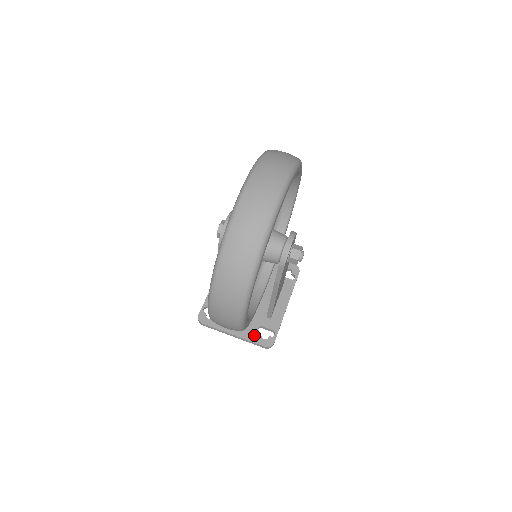
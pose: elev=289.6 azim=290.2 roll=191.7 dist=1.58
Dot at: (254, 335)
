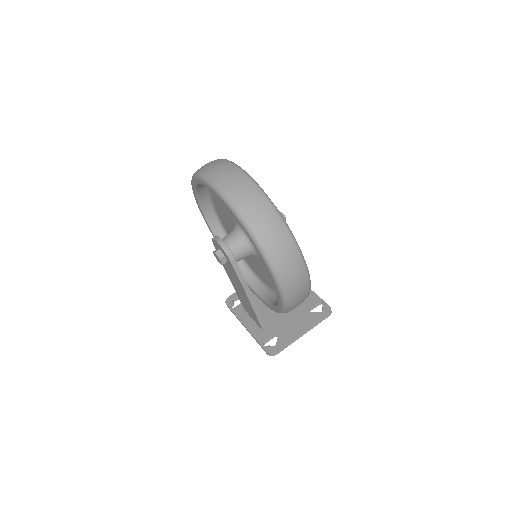
Dot at: (313, 317)
